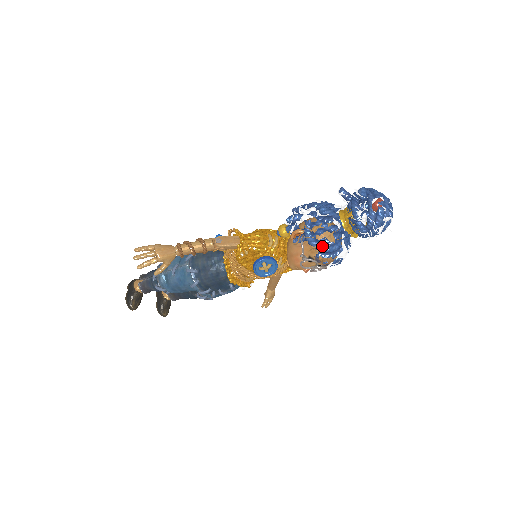
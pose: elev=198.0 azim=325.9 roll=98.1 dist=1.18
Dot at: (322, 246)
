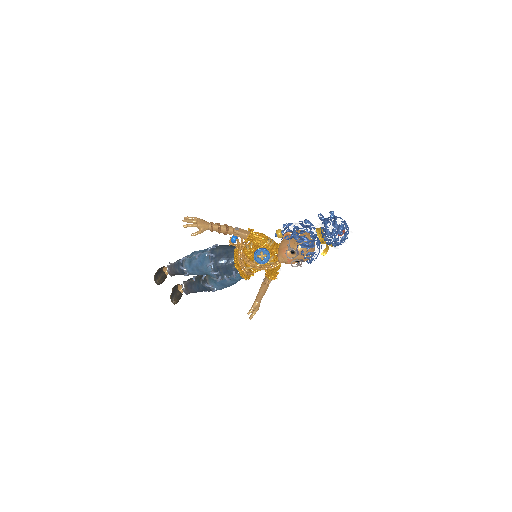
Dot at: (302, 240)
